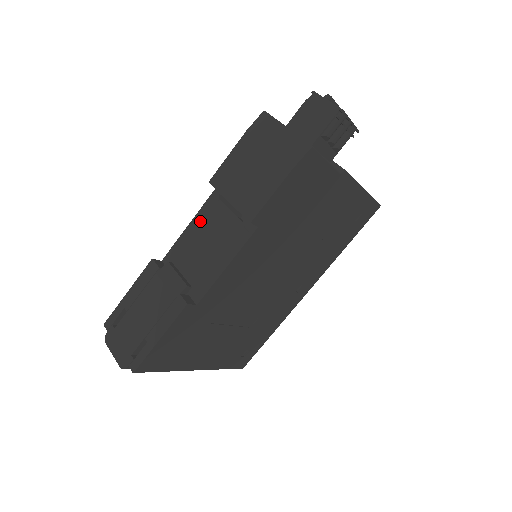
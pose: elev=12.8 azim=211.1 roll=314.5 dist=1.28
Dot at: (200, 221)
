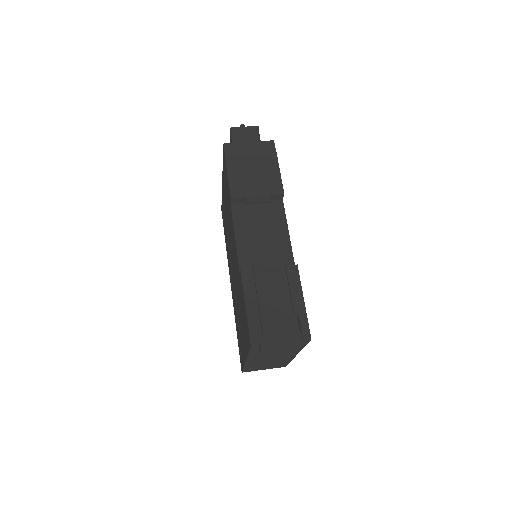
Dot at: (242, 229)
